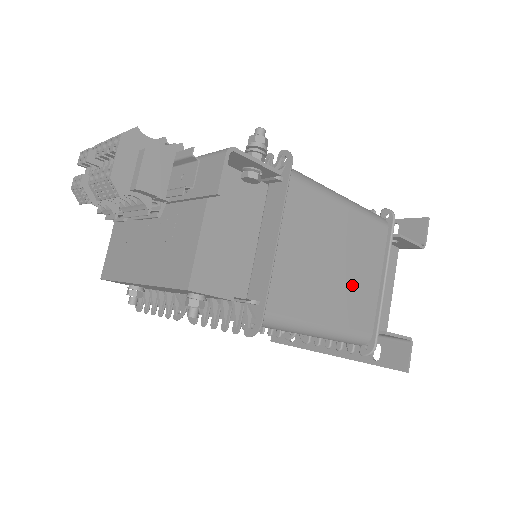
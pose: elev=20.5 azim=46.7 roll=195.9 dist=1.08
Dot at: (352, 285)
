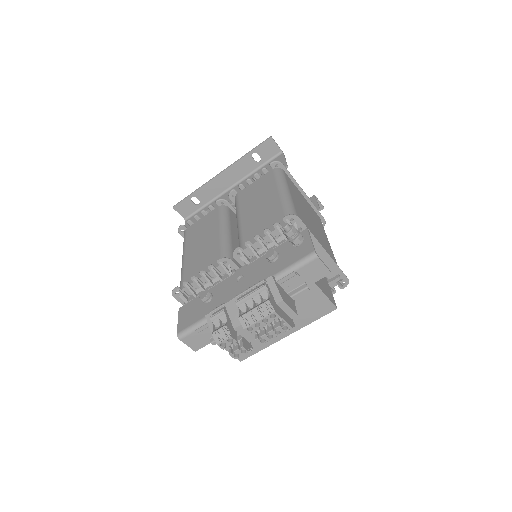
Dot at: (312, 215)
